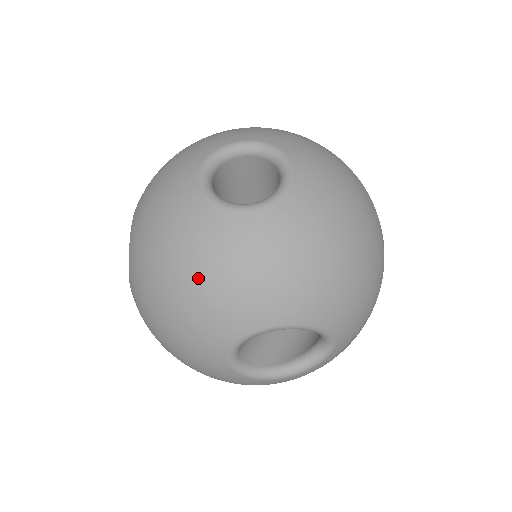
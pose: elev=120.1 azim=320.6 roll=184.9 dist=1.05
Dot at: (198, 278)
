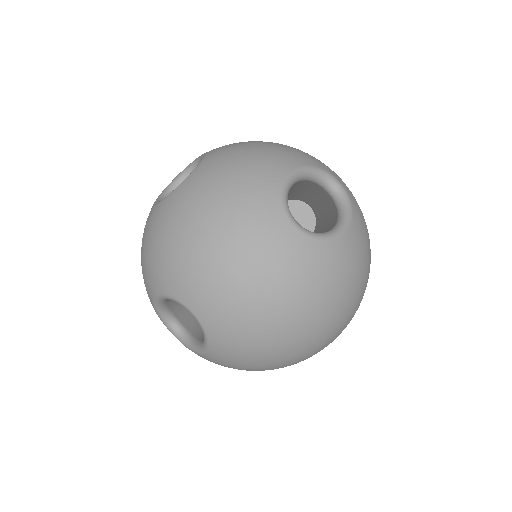
Dot at: (216, 206)
